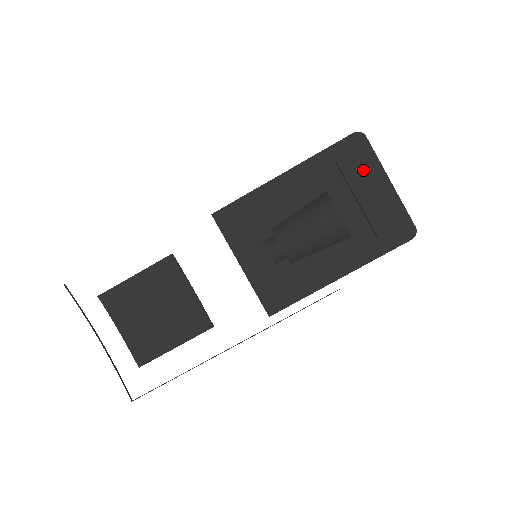
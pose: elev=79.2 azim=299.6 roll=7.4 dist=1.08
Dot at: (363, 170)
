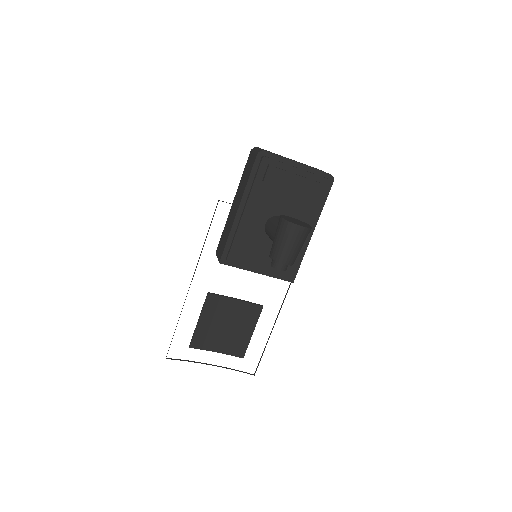
Dot at: (280, 173)
